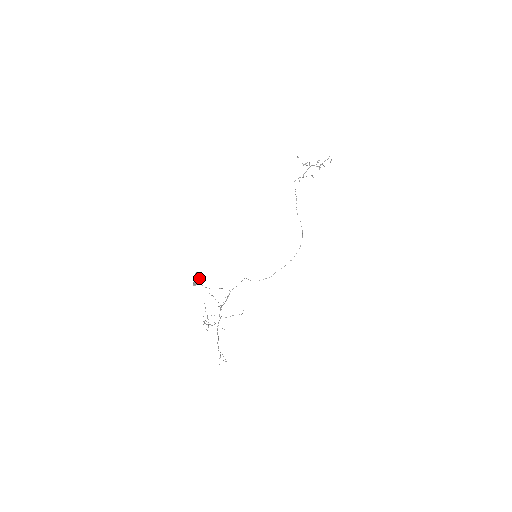
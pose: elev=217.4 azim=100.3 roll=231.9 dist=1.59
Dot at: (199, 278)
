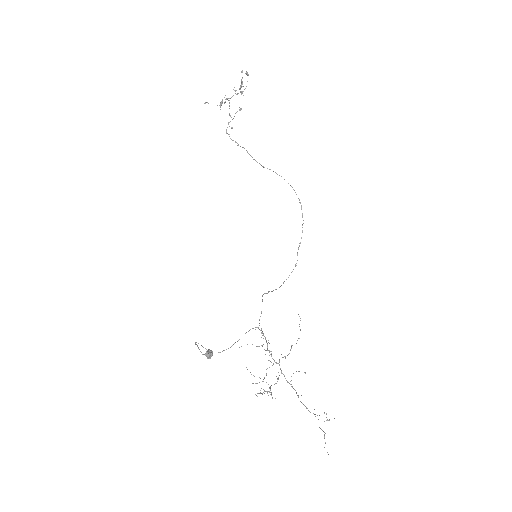
Dot at: occluded
